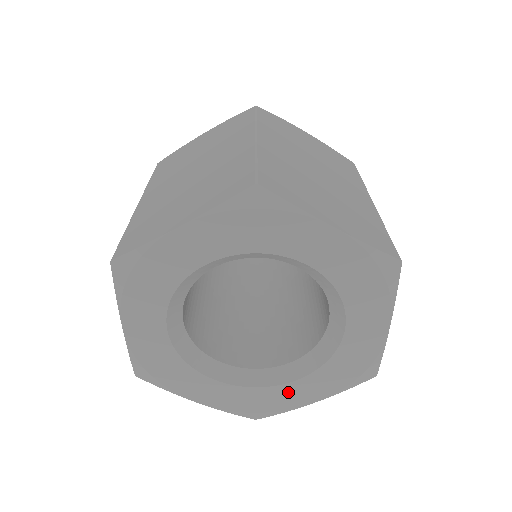
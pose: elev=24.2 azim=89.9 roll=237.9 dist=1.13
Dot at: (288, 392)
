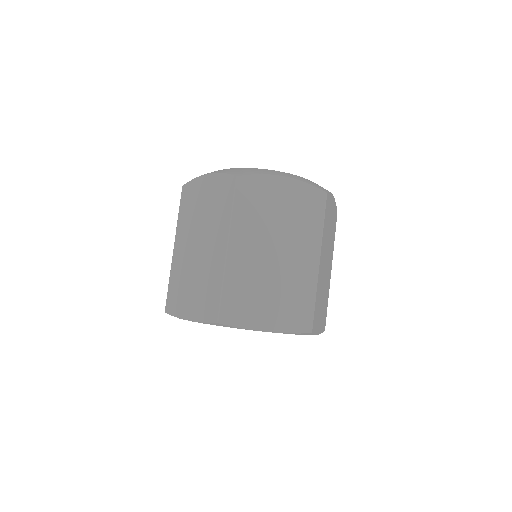
Dot at: occluded
